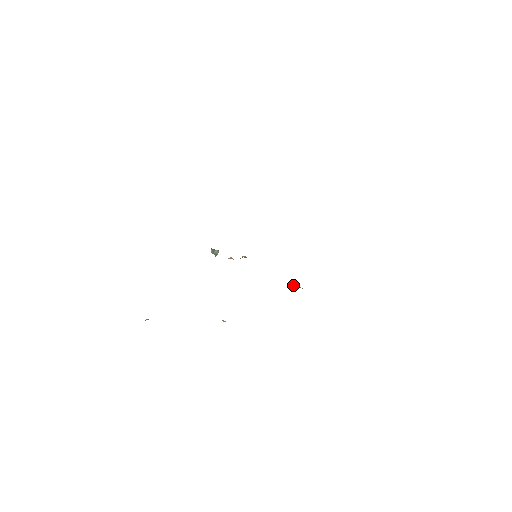
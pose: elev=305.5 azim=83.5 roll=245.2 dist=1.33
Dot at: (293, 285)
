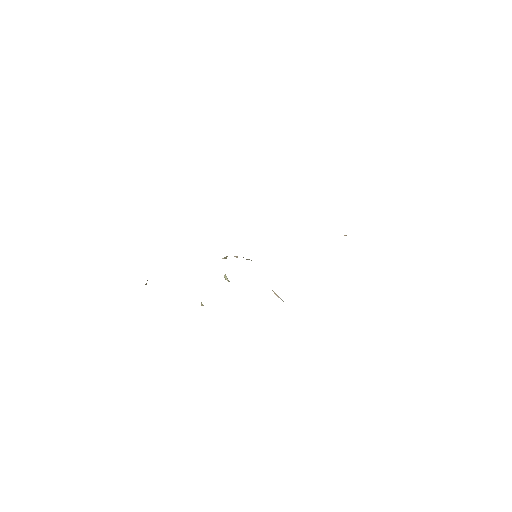
Dot at: (275, 294)
